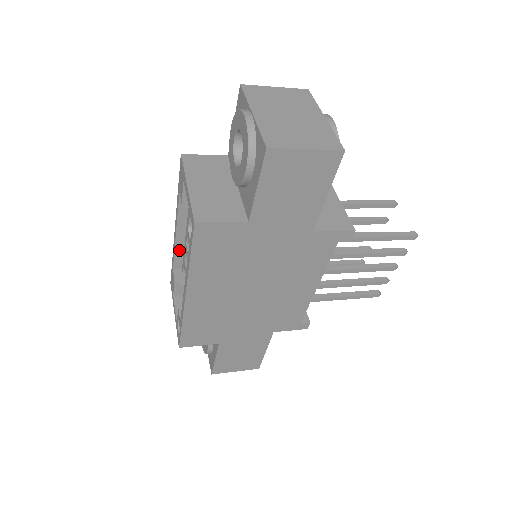
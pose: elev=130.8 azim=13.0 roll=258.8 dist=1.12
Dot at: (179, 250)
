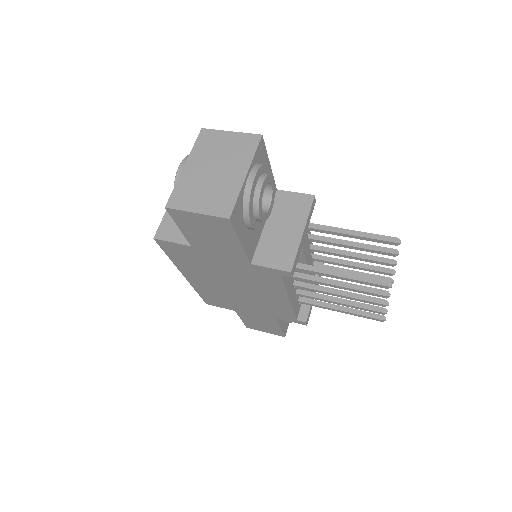
Dot at: occluded
